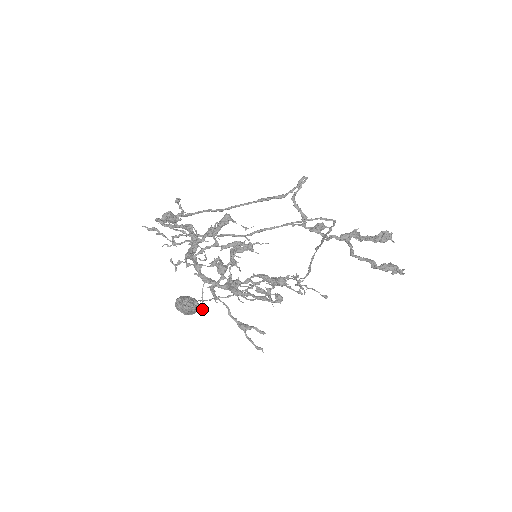
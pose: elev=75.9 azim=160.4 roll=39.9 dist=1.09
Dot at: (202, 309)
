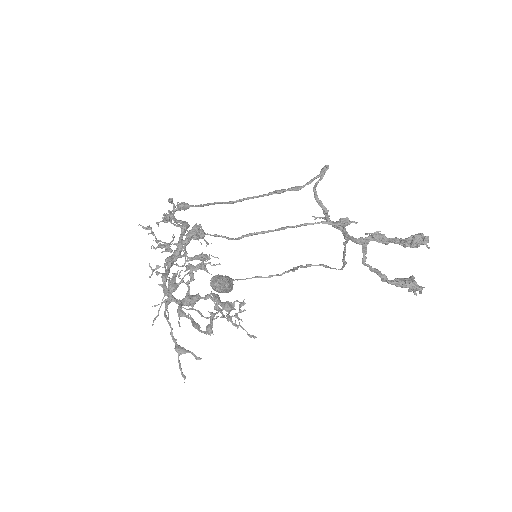
Dot at: (152, 324)
